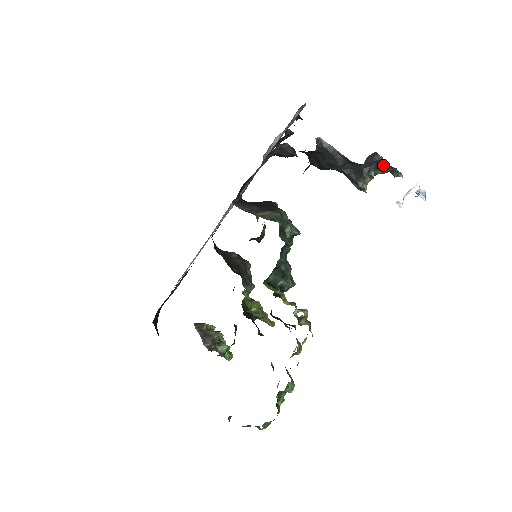
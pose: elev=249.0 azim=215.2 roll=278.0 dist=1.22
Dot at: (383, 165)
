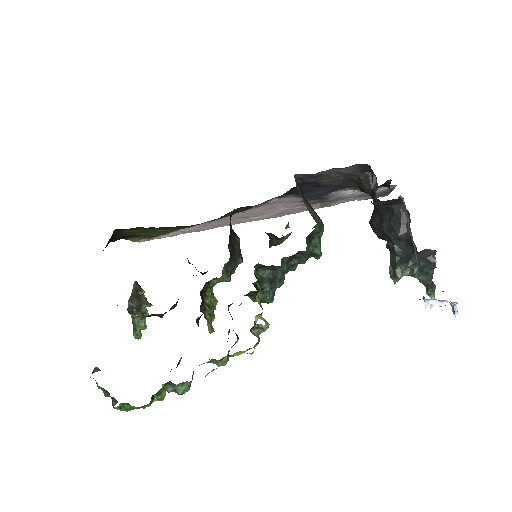
Dot at: (429, 271)
